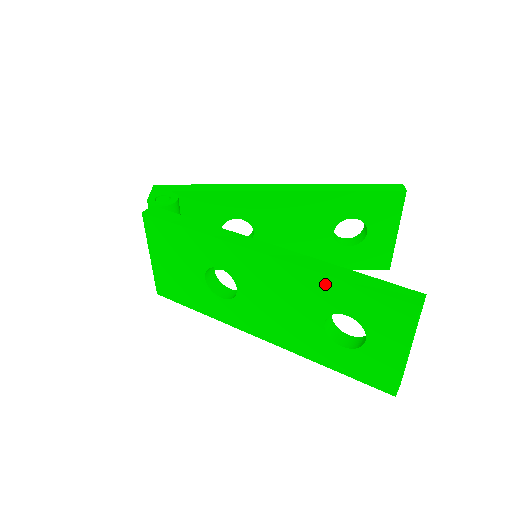
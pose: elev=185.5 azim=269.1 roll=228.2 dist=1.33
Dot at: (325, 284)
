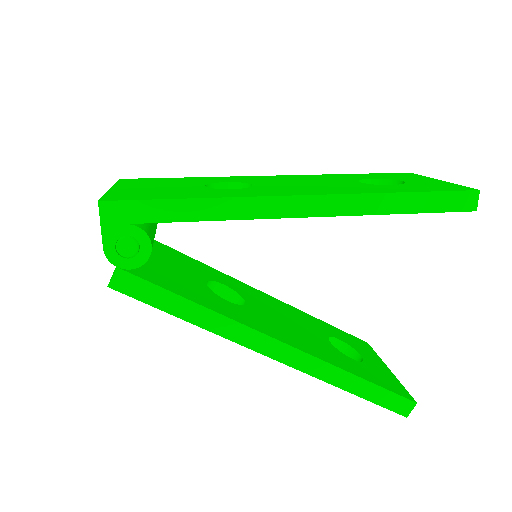
Dot at: occluded
